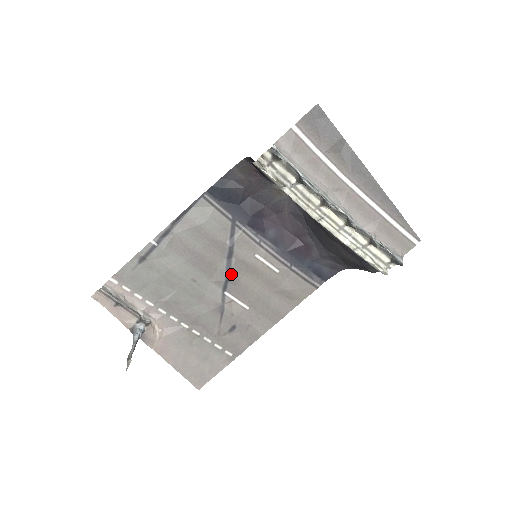
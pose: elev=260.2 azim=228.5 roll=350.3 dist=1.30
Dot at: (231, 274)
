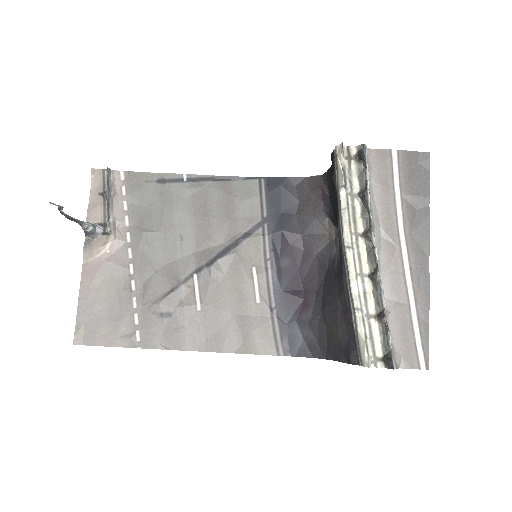
Dot at: (217, 262)
